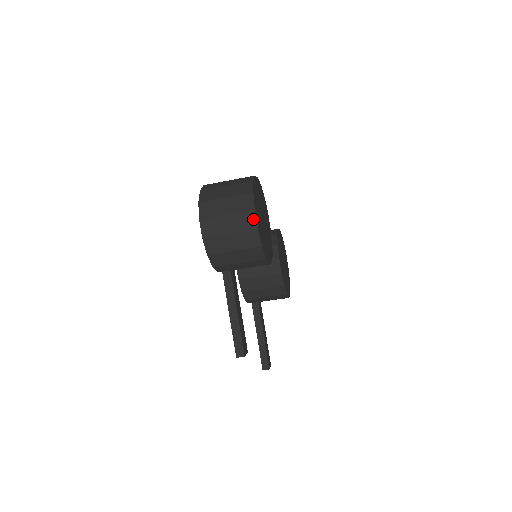
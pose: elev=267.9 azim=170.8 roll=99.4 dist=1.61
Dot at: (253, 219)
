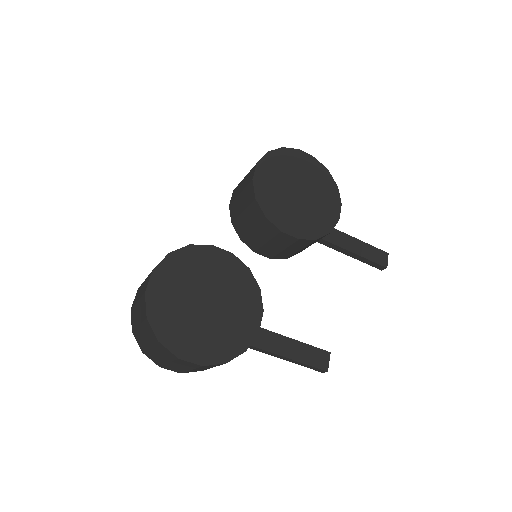
Dot at: (188, 363)
